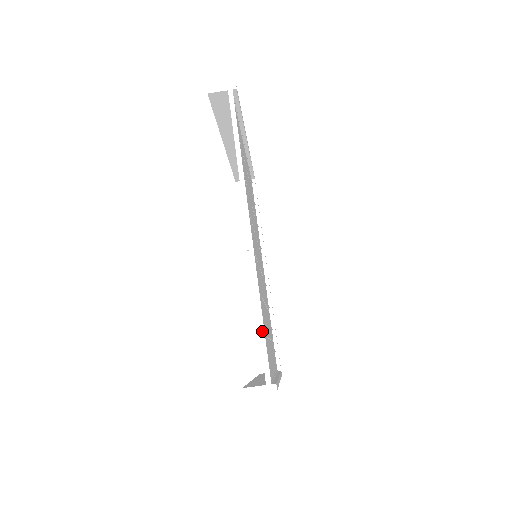
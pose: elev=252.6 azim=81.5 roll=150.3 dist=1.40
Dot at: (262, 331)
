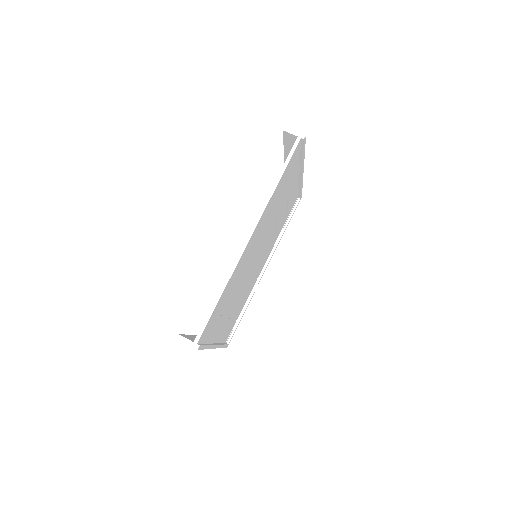
Dot at: (213, 308)
